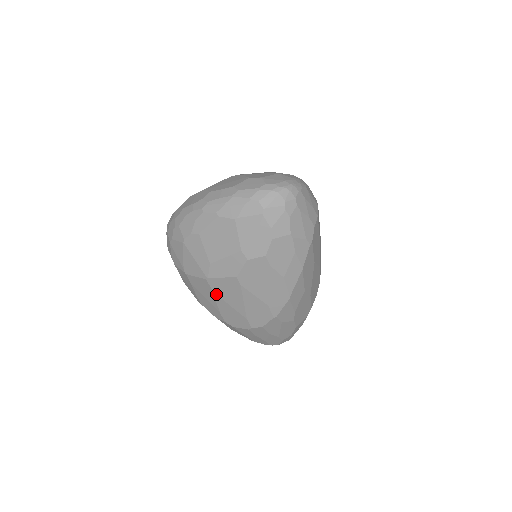
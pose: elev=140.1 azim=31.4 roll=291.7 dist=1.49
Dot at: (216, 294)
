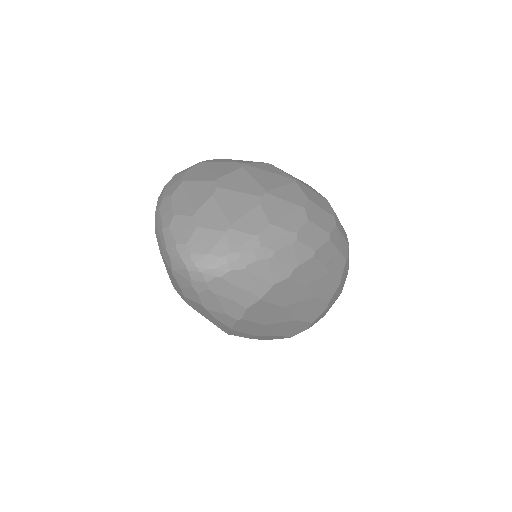
Dot at: occluded
